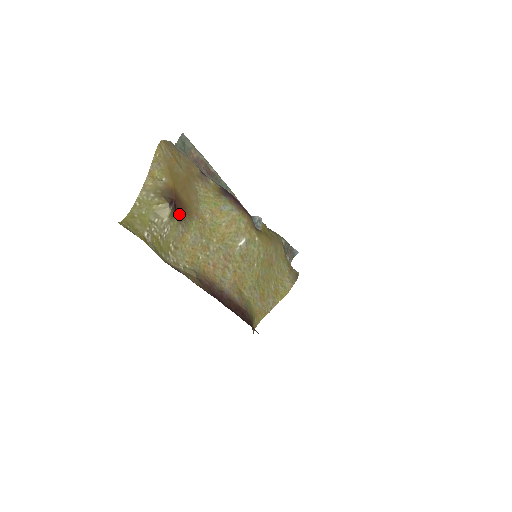
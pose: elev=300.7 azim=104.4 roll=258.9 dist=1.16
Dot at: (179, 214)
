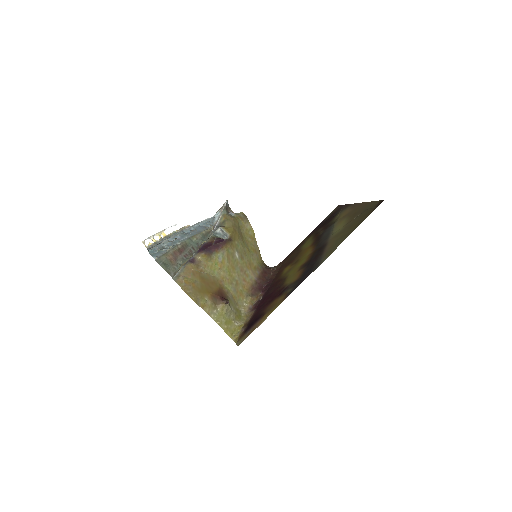
Dot at: (225, 296)
